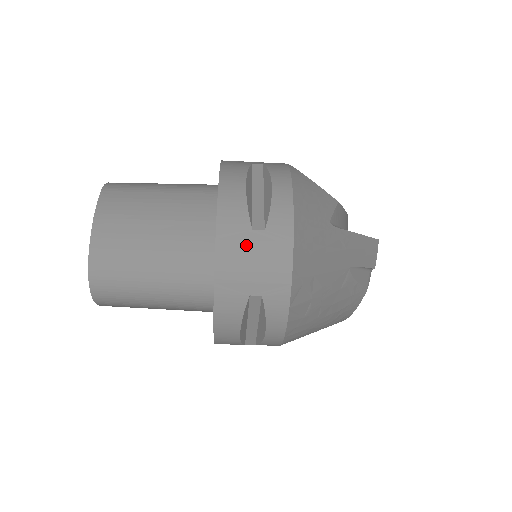
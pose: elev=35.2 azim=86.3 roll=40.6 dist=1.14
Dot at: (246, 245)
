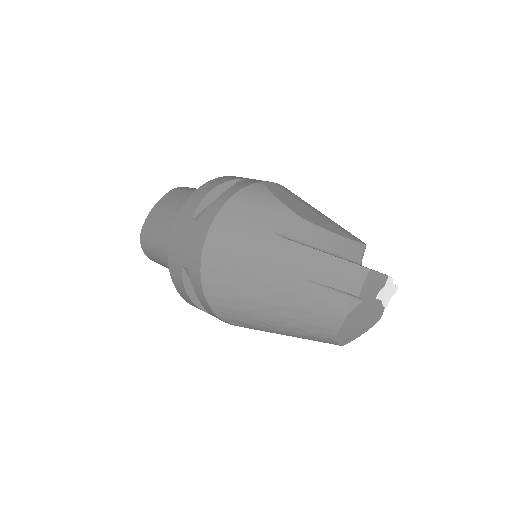
Dot at: (185, 229)
